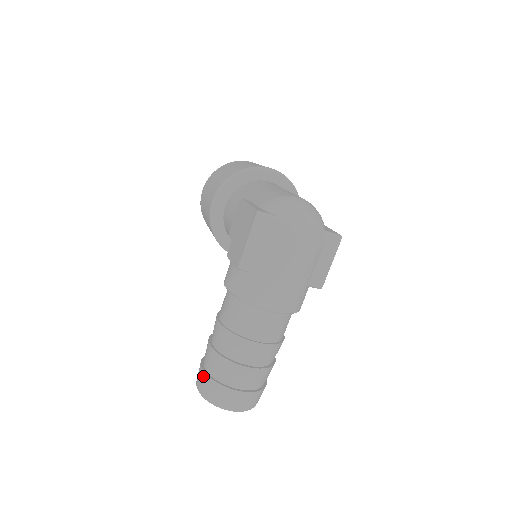
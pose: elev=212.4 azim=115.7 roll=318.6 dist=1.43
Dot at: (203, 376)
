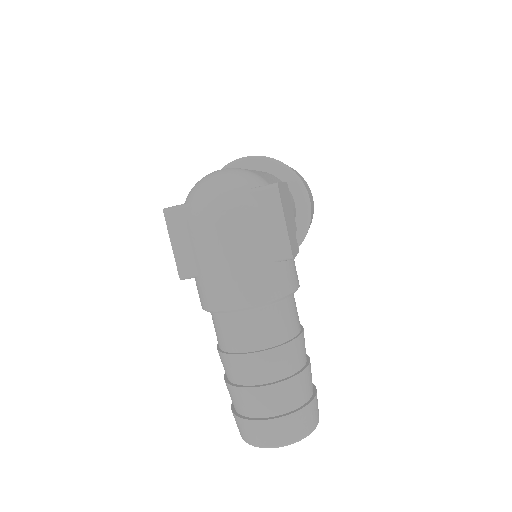
Dot at: occluded
